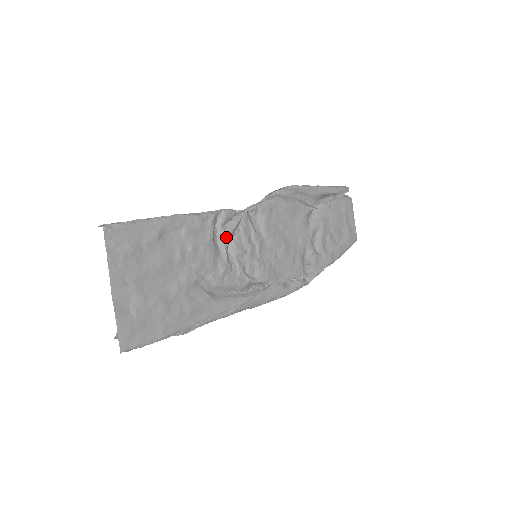
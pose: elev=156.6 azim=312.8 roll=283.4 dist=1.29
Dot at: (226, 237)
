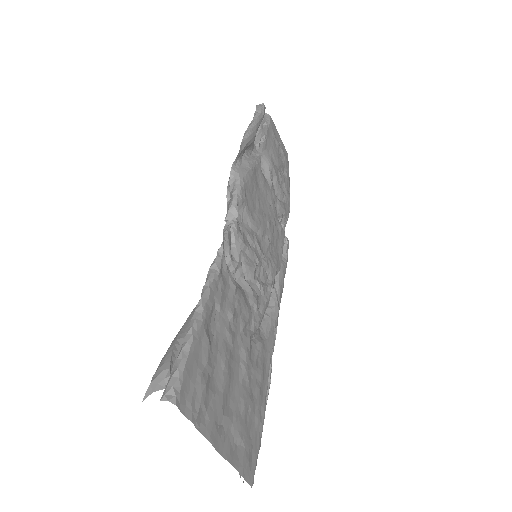
Dot at: (239, 267)
